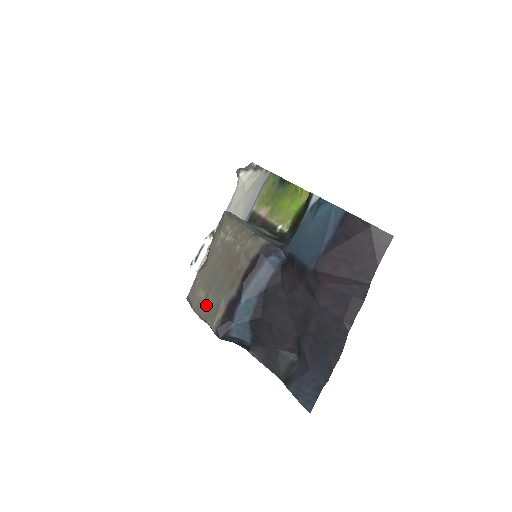
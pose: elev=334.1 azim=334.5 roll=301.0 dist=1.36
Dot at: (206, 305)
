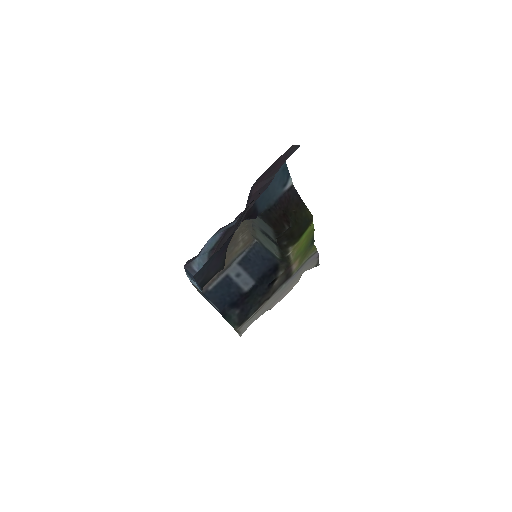
Dot at: occluded
